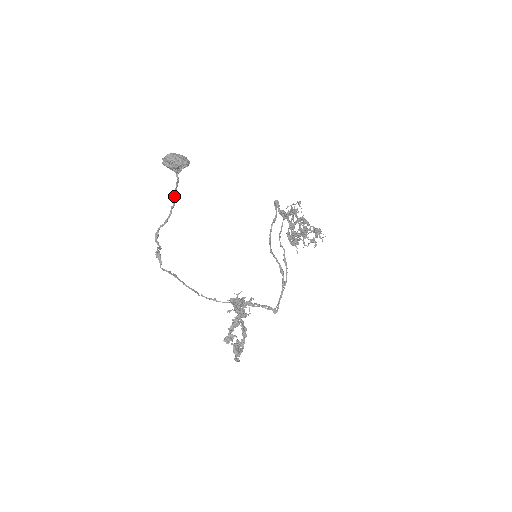
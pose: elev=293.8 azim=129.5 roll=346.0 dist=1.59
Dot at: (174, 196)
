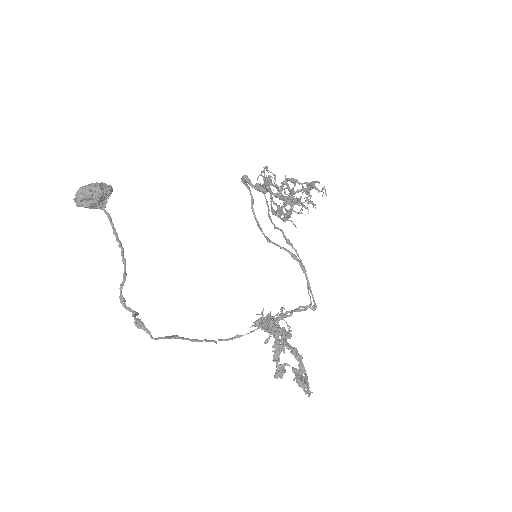
Dot at: (116, 238)
